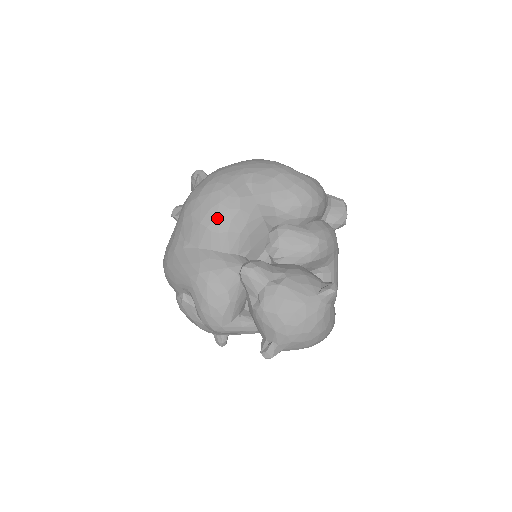
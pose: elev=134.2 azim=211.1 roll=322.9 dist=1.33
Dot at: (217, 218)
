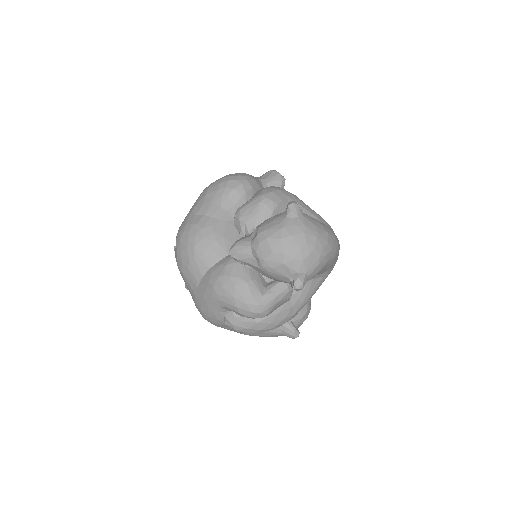
Dot at: (194, 247)
